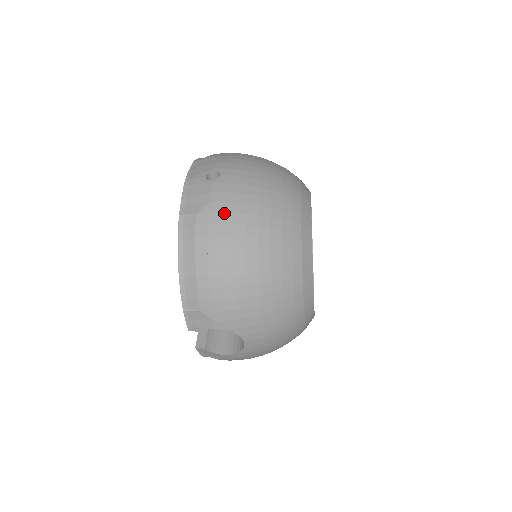
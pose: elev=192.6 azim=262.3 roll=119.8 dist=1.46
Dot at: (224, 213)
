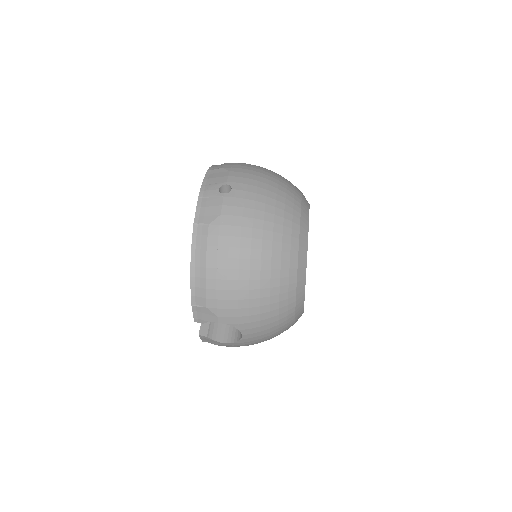
Dot at: (233, 226)
